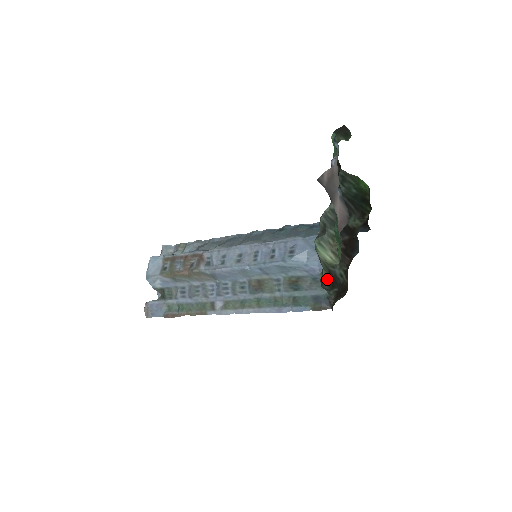
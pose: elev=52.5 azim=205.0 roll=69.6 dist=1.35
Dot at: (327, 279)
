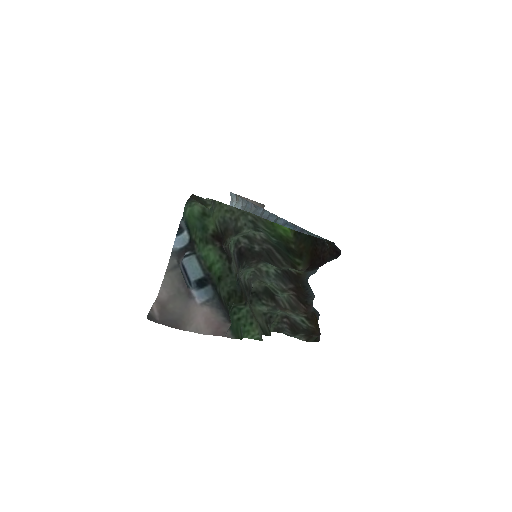
Dot at: (286, 326)
